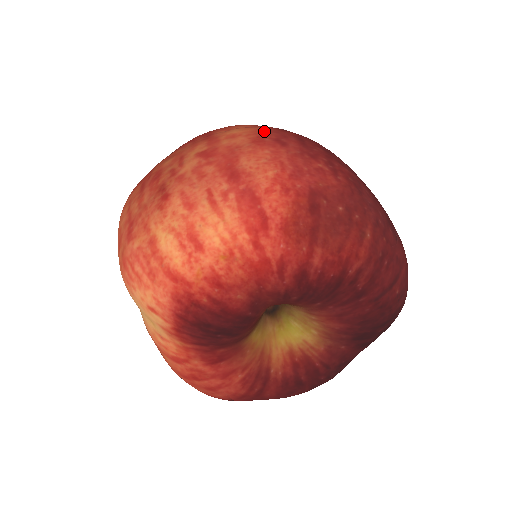
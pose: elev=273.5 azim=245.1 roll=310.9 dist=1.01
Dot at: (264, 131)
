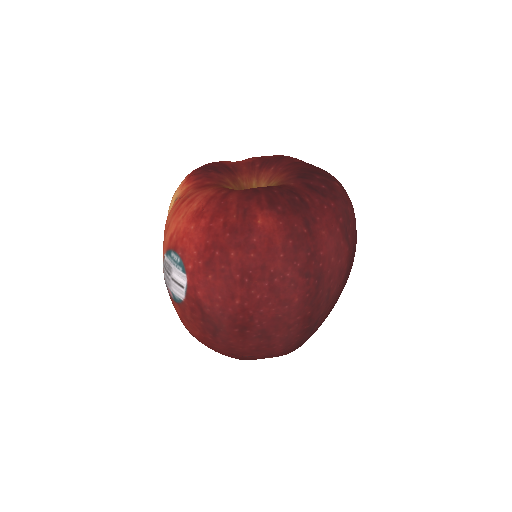
Dot at: occluded
